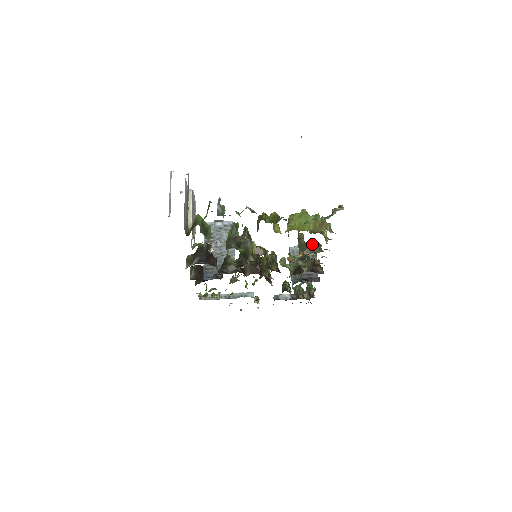
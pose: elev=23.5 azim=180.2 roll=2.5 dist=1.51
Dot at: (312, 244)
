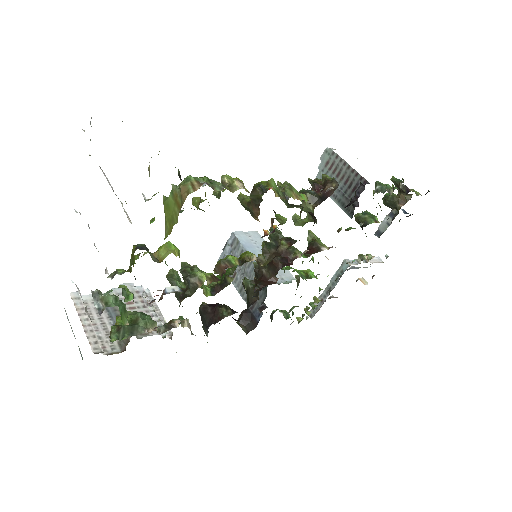
Dot at: (250, 197)
